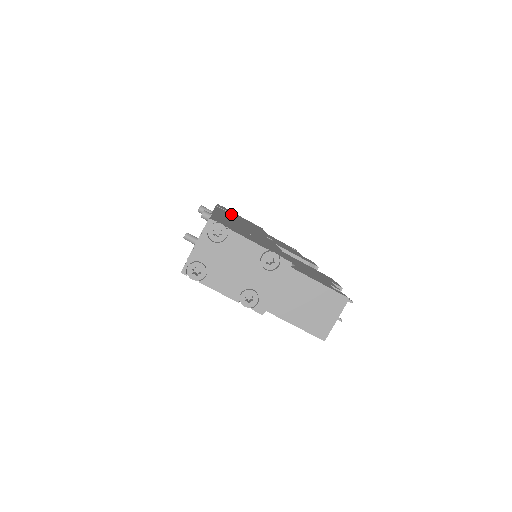
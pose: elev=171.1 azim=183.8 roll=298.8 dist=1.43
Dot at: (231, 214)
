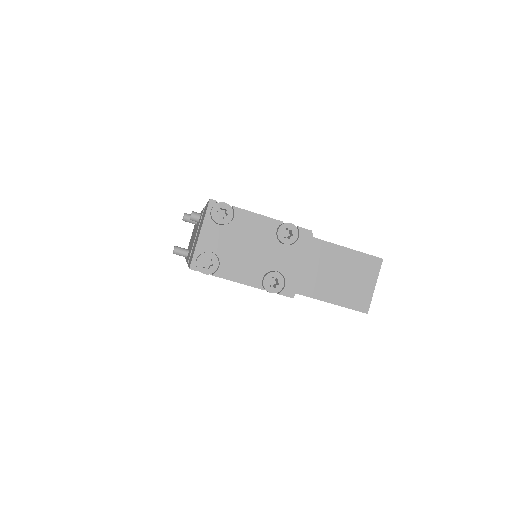
Dot at: occluded
